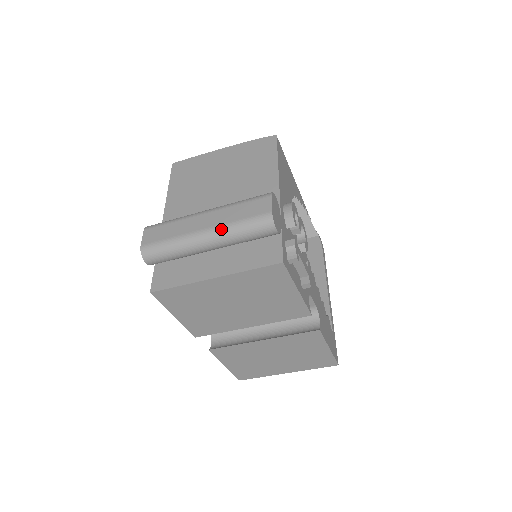
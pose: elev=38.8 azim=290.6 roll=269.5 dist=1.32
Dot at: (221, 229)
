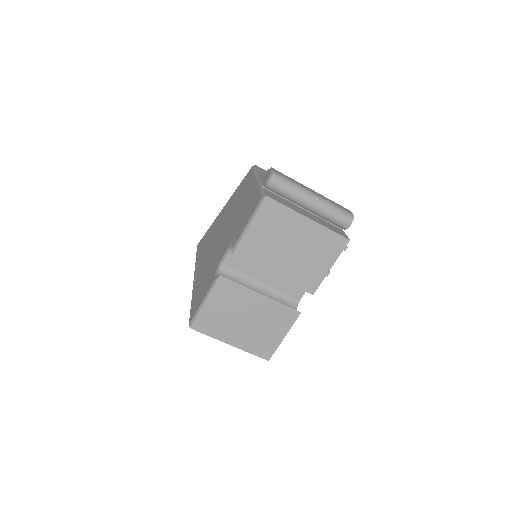
Dot at: (325, 201)
